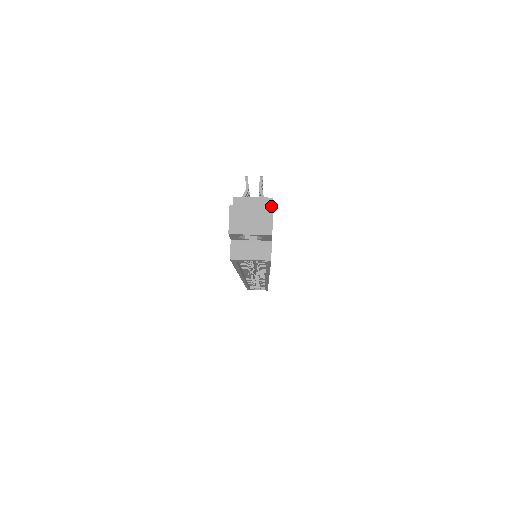
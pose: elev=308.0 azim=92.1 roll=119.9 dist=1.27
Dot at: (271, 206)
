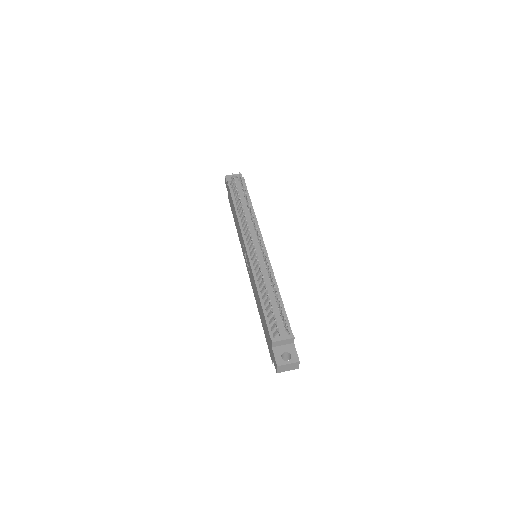
Dot at: (299, 362)
